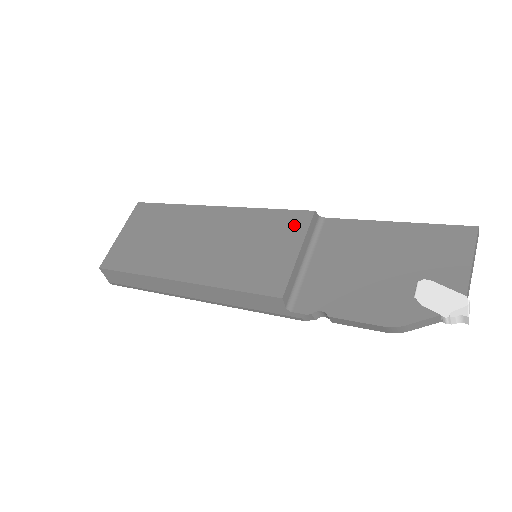
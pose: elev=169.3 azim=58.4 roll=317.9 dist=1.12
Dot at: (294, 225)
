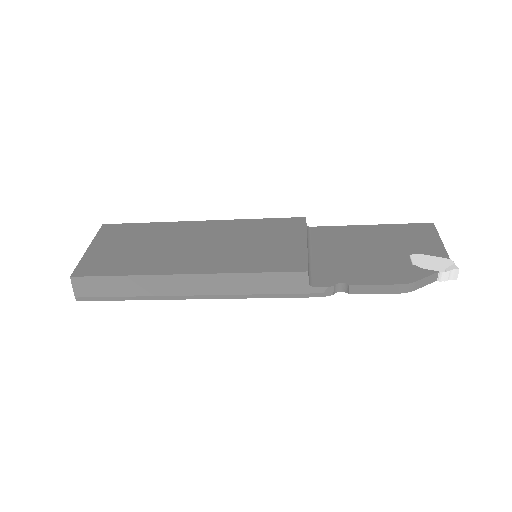
Dot at: (292, 226)
